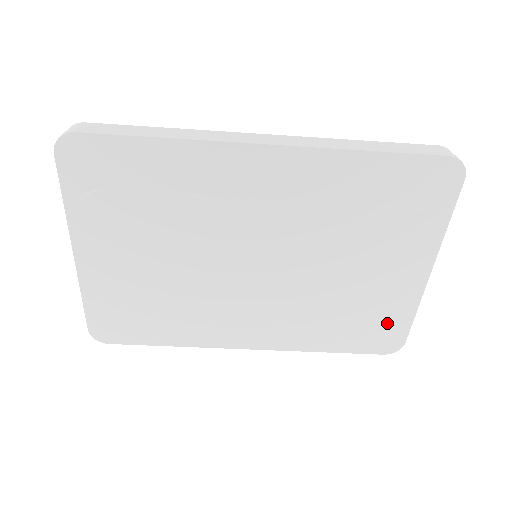
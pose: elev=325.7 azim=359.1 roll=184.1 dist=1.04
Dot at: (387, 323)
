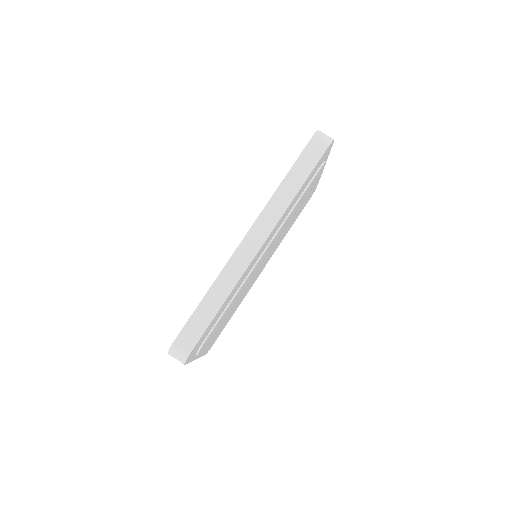
Dot at: occluded
